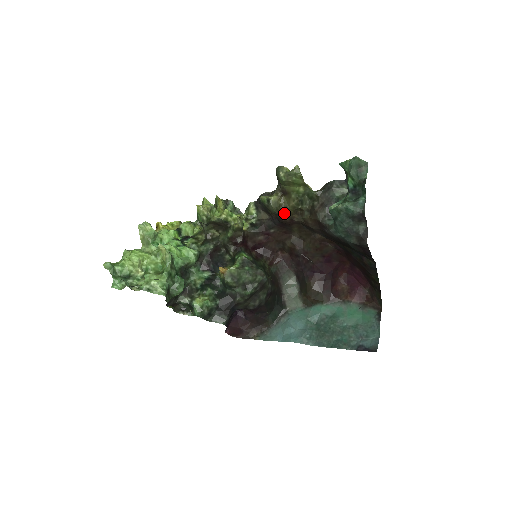
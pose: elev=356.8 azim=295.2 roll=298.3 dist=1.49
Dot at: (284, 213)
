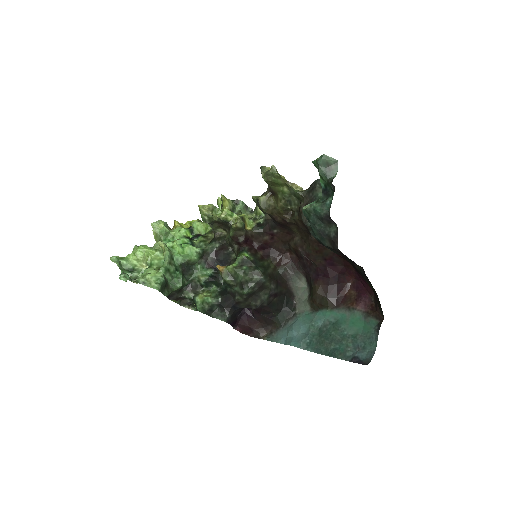
Dot at: (276, 213)
